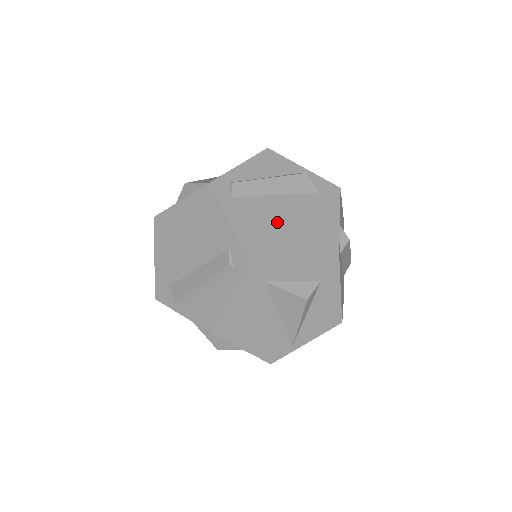
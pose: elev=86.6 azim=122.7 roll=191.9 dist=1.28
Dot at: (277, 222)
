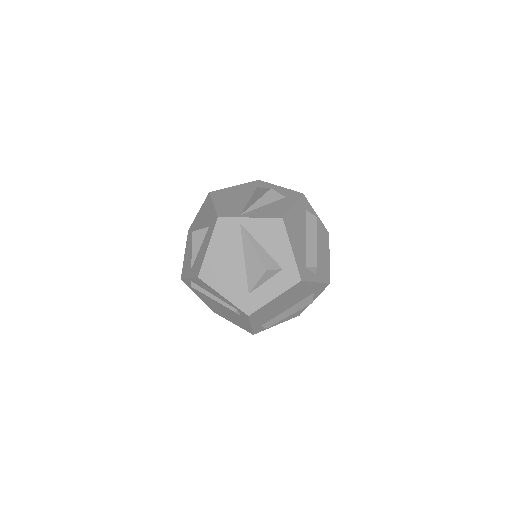
Dot at: occluded
